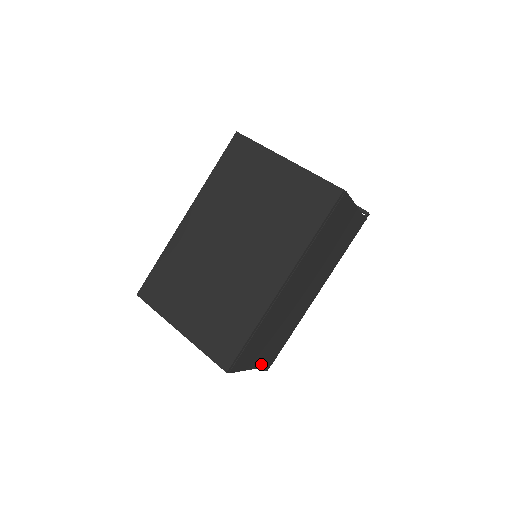
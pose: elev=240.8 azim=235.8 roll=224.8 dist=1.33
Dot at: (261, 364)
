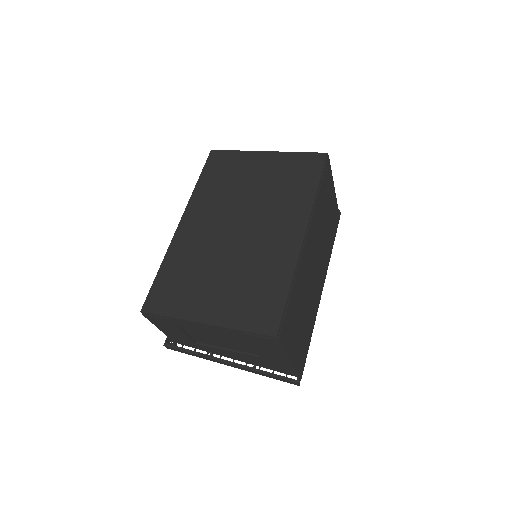
Dot at: (296, 363)
